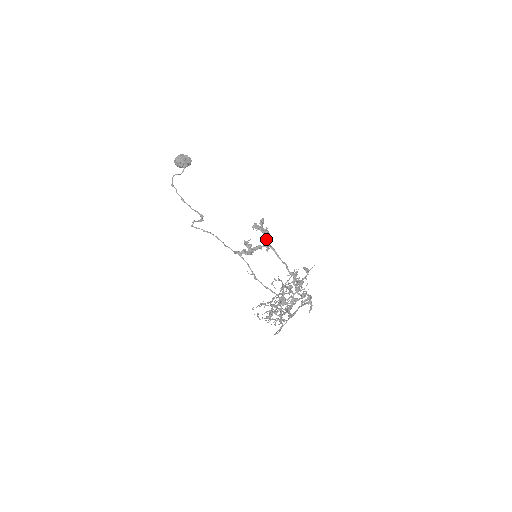
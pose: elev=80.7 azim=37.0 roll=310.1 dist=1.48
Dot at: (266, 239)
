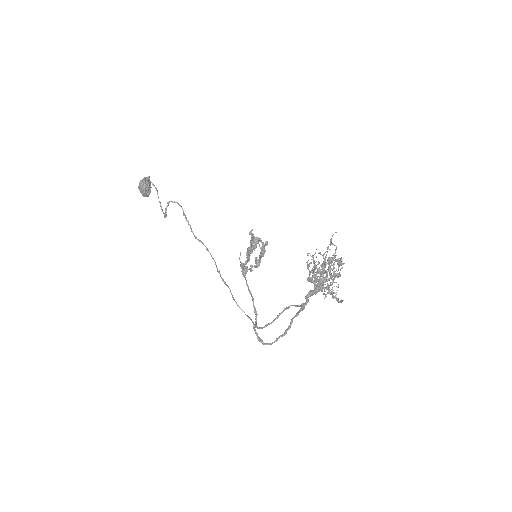
Dot at: (259, 259)
